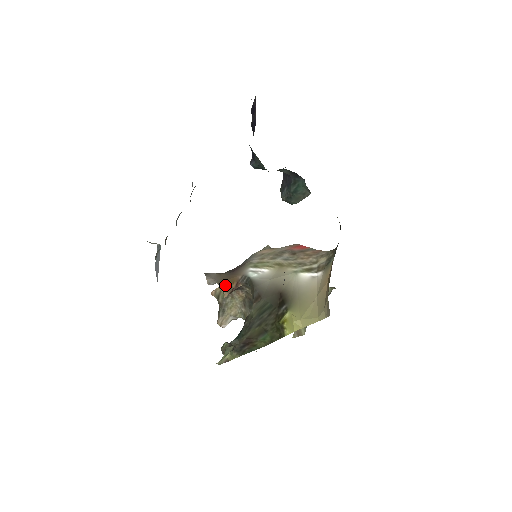
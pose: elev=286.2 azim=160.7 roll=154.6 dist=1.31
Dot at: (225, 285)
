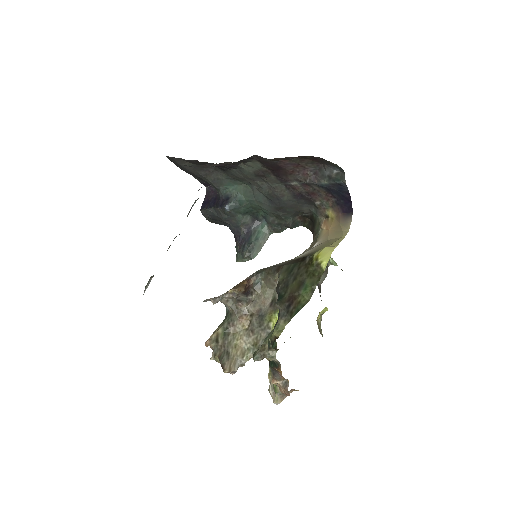
Dot at: (236, 287)
